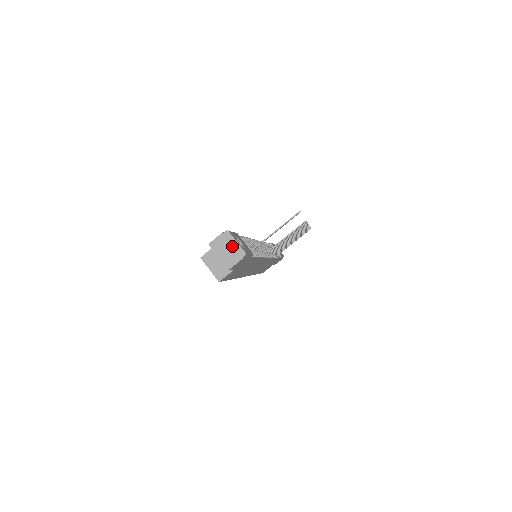
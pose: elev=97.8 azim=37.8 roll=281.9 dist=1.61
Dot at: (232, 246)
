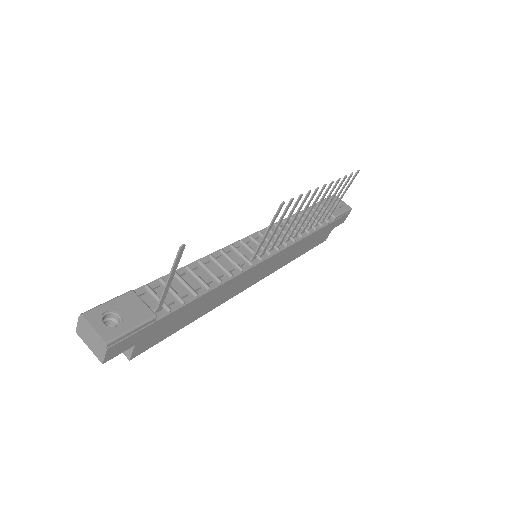
Dot at: (92, 334)
